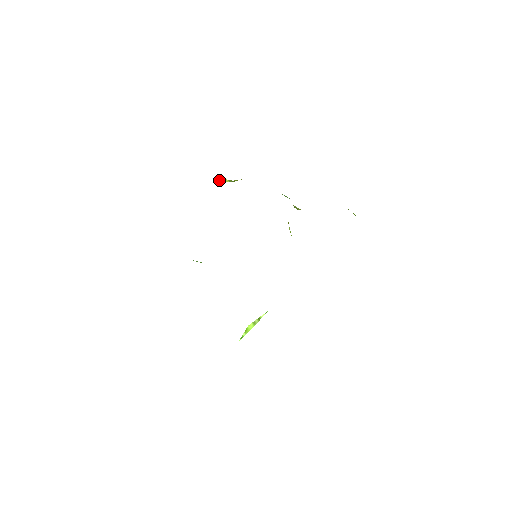
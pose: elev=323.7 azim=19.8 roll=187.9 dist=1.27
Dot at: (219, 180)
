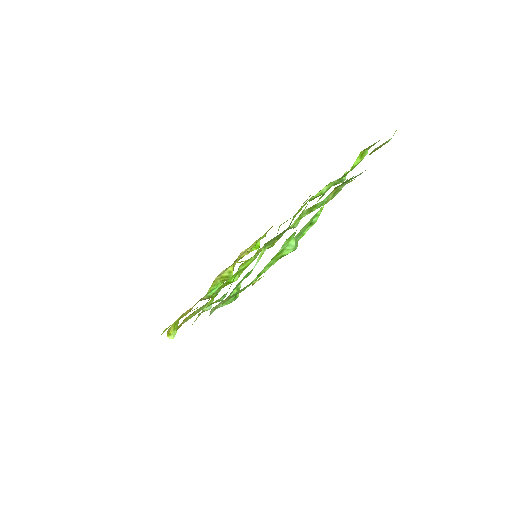
Dot at: (167, 331)
